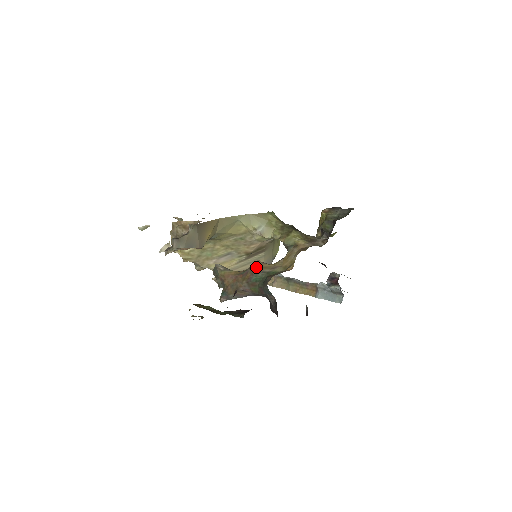
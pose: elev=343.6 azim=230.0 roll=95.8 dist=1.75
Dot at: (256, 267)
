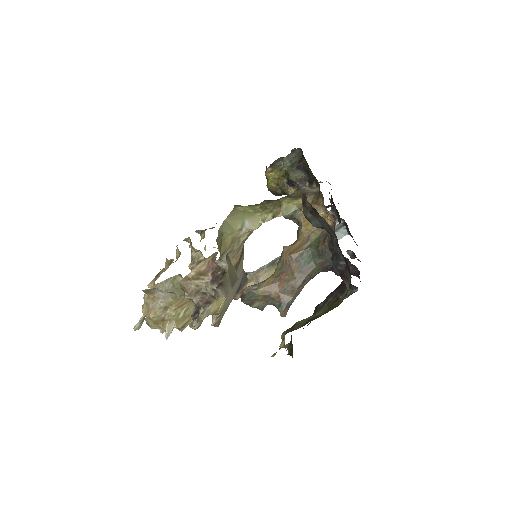
Dot at: (293, 252)
